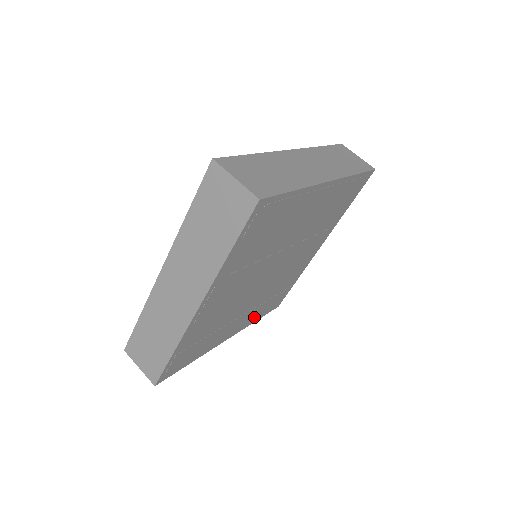
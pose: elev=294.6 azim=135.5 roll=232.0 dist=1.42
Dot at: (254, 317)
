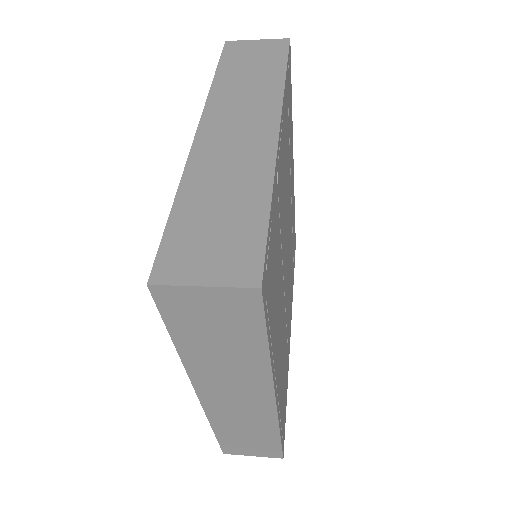
Dot at: occluded
